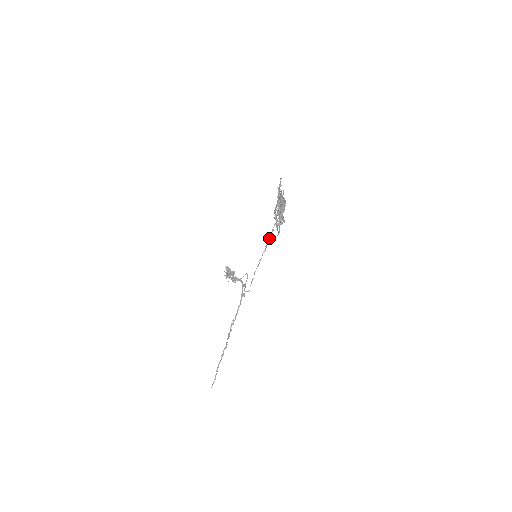
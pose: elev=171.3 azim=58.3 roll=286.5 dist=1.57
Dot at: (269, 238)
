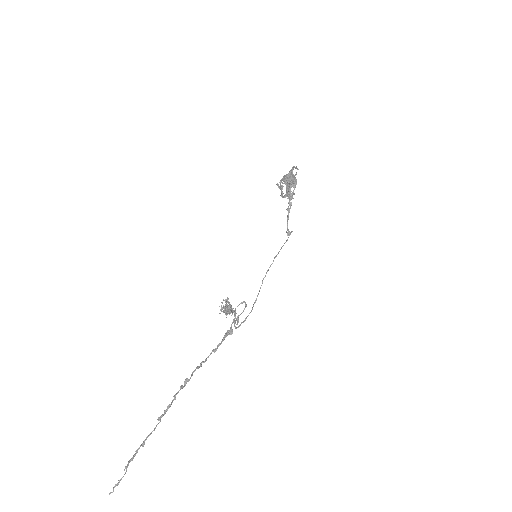
Dot at: (280, 249)
